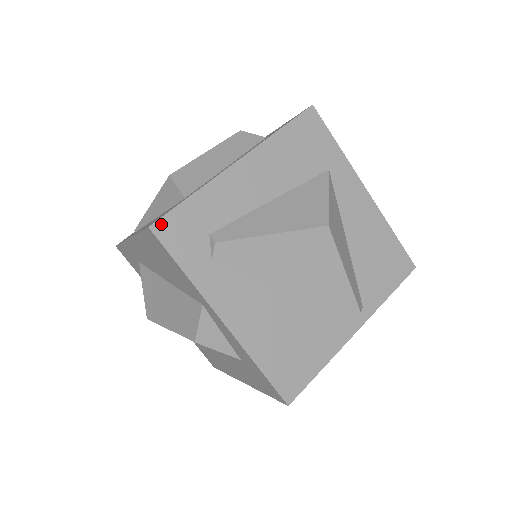
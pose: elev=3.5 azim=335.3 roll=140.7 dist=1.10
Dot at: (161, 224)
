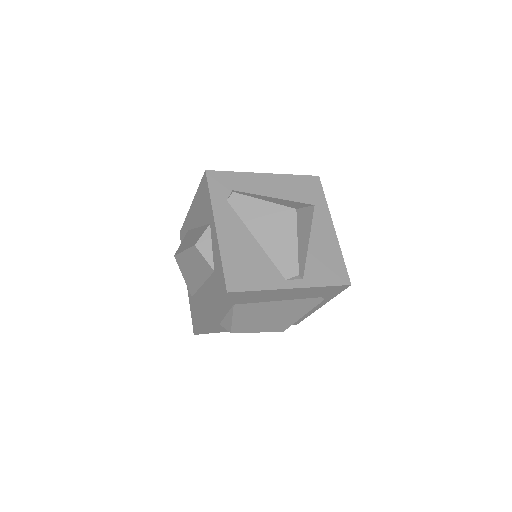
Dot at: (212, 173)
